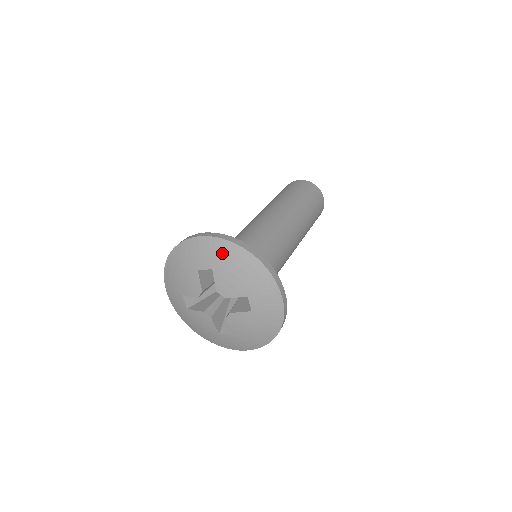
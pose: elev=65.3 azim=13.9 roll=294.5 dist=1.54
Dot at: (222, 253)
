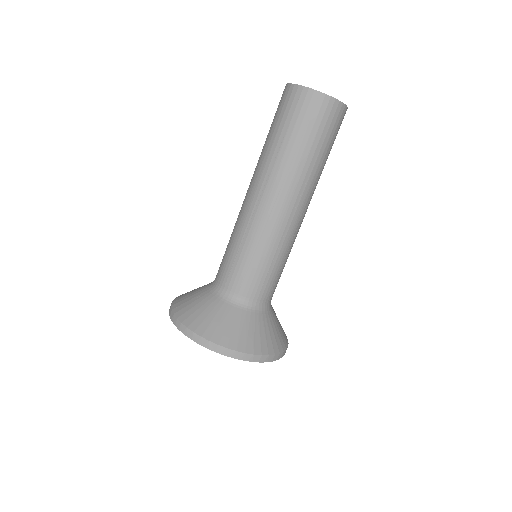
Dot at: occluded
